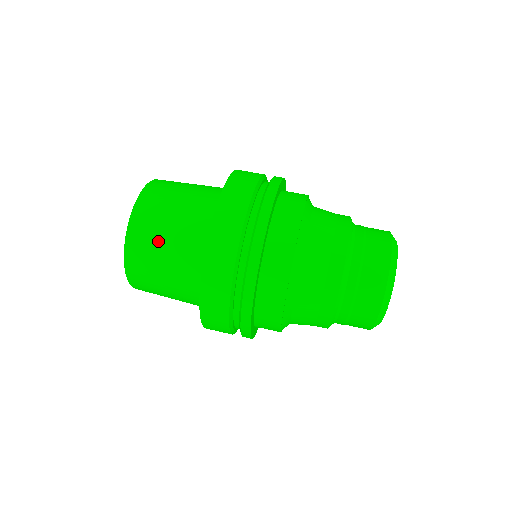
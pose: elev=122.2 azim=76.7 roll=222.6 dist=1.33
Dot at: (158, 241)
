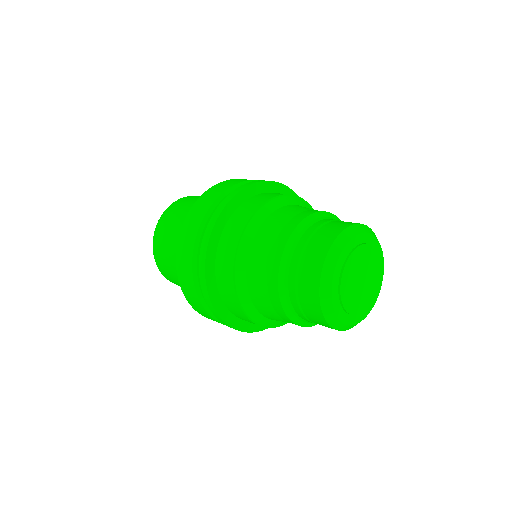
Dot at: (168, 237)
